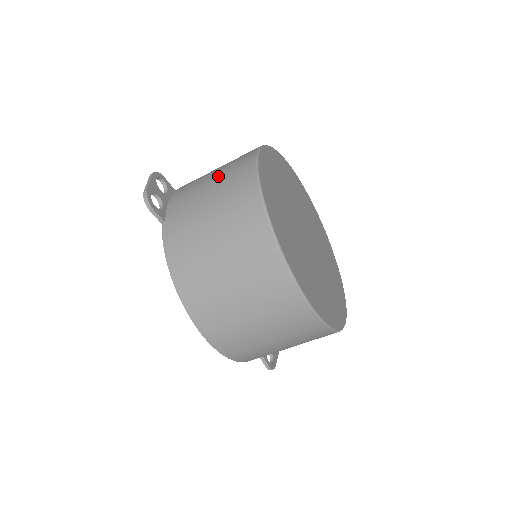
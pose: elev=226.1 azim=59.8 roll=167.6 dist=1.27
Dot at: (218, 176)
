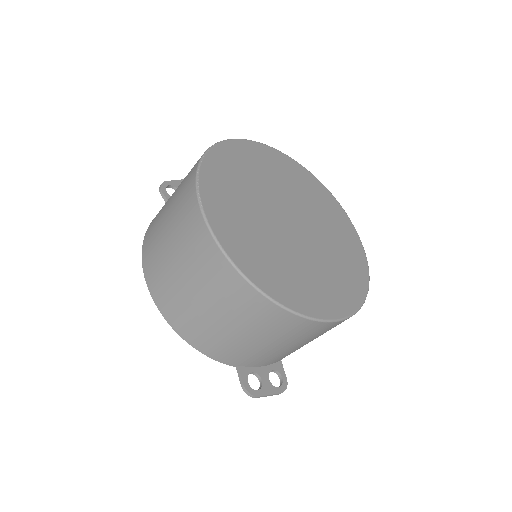
Dot at: occluded
